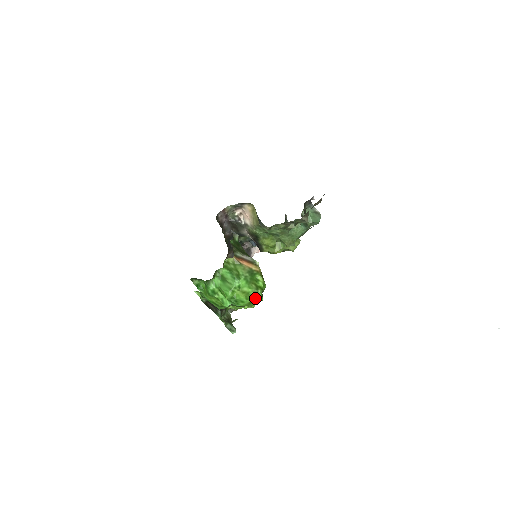
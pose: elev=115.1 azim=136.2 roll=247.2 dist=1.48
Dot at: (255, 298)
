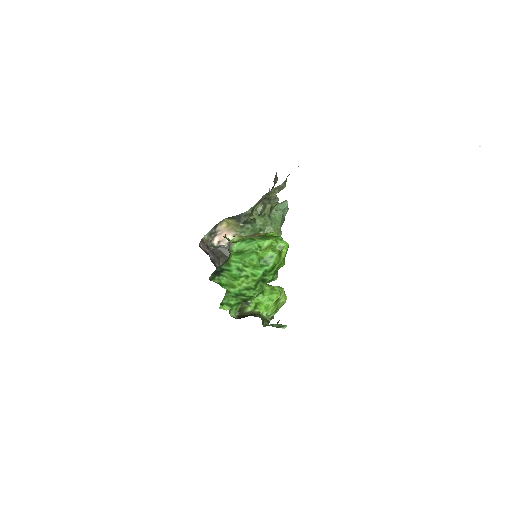
Dot at: (280, 246)
